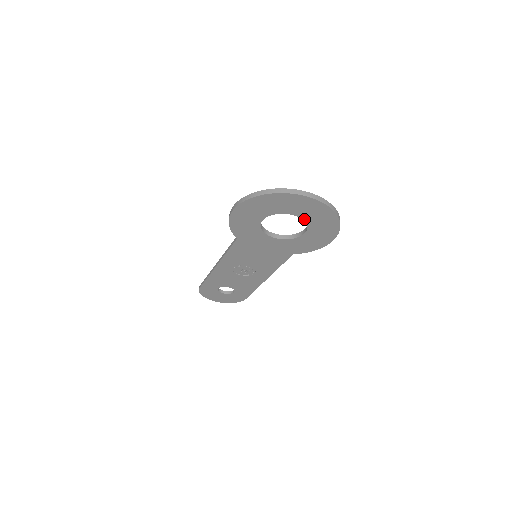
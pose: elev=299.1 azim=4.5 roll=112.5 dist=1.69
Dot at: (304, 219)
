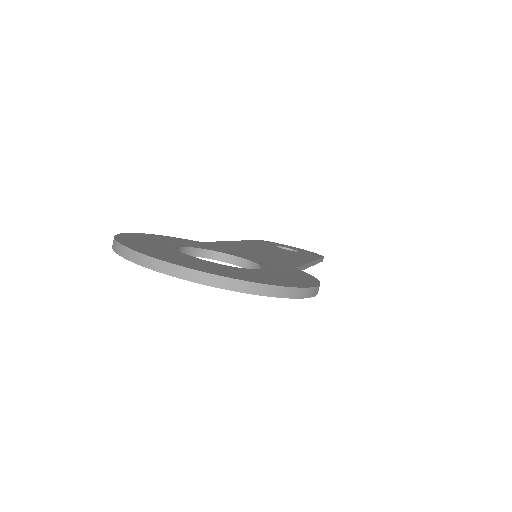
Dot at: occluded
